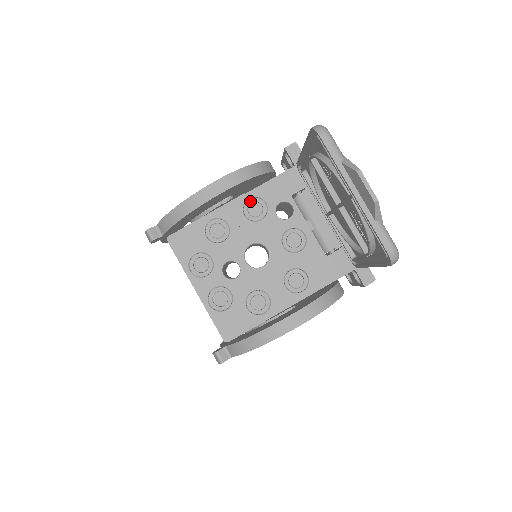
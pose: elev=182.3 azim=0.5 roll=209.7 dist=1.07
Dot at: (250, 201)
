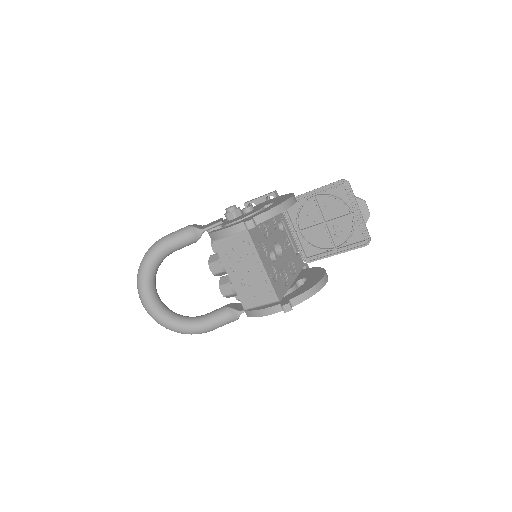
Dot at: occluded
